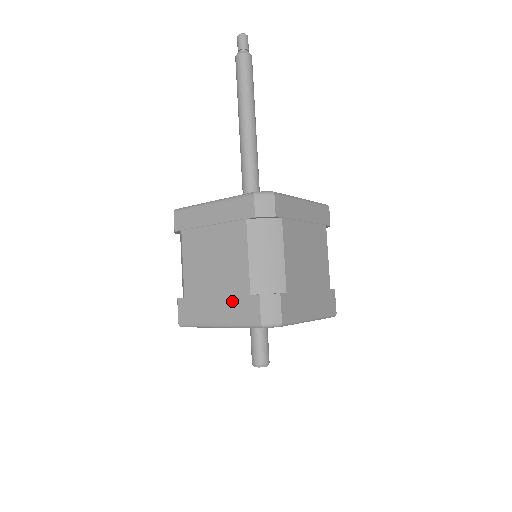
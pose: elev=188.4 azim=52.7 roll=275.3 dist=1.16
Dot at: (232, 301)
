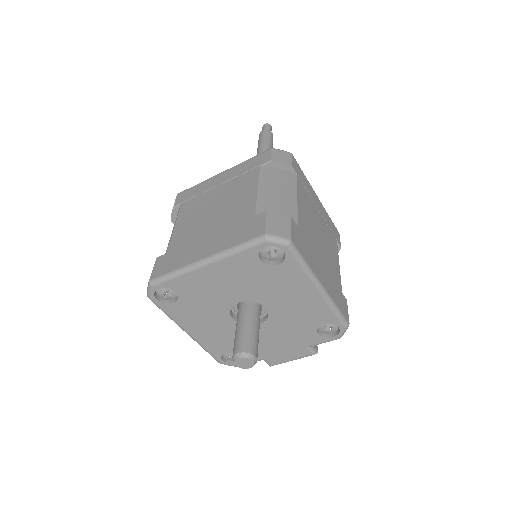
Dot at: (230, 230)
